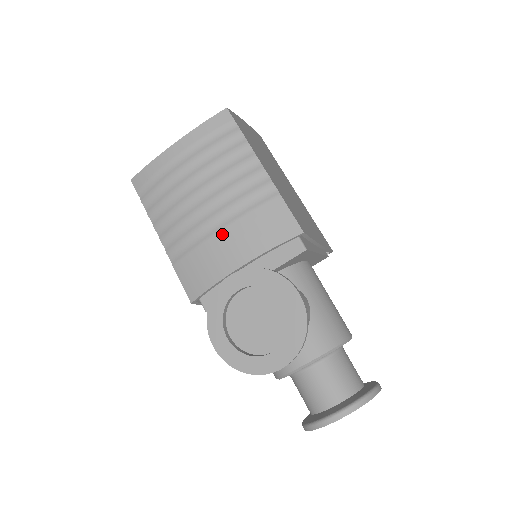
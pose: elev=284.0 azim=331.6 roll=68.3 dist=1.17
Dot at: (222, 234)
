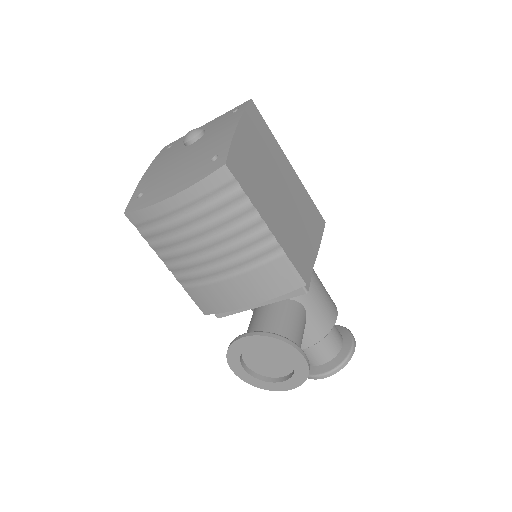
Dot at: (230, 282)
